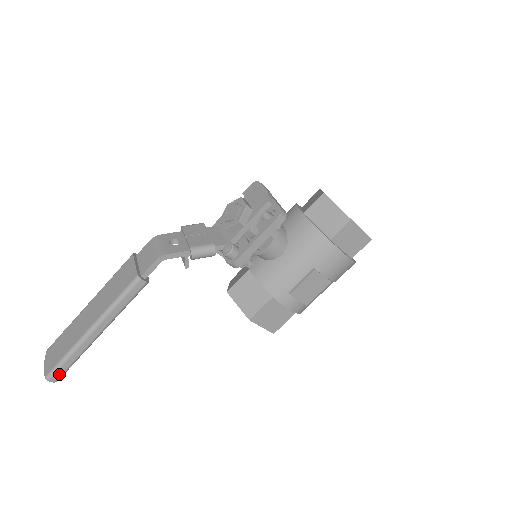
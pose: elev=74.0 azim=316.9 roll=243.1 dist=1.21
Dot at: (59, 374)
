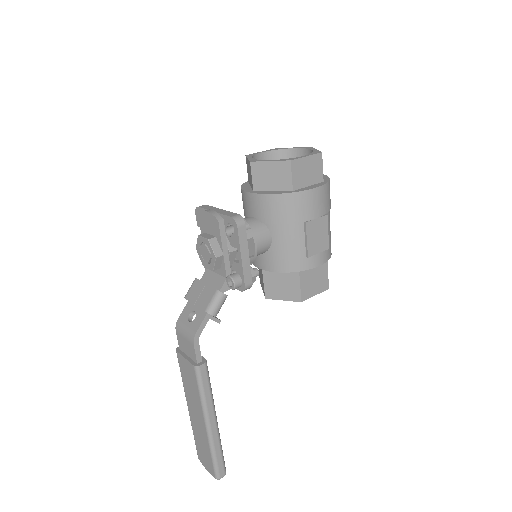
Dot at: (222, 469)
